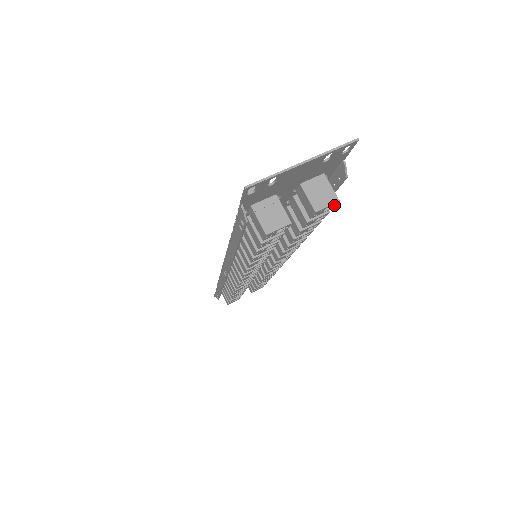
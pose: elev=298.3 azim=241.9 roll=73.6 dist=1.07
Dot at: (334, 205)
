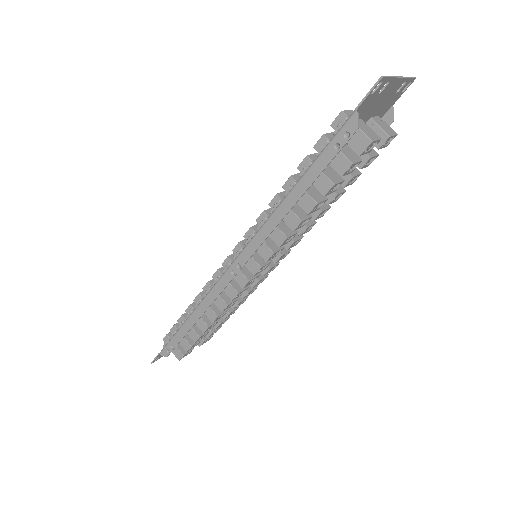
Dot at: (389, 142)
